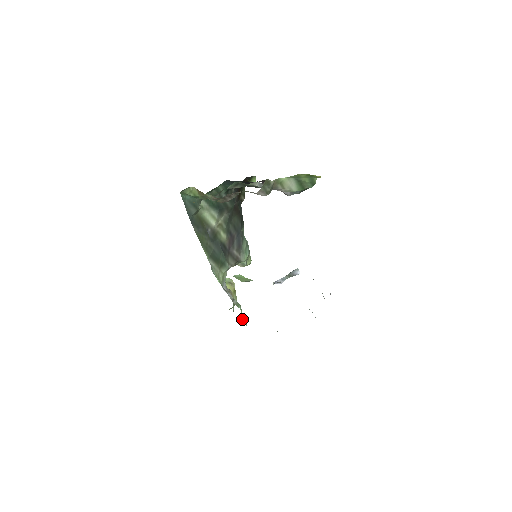
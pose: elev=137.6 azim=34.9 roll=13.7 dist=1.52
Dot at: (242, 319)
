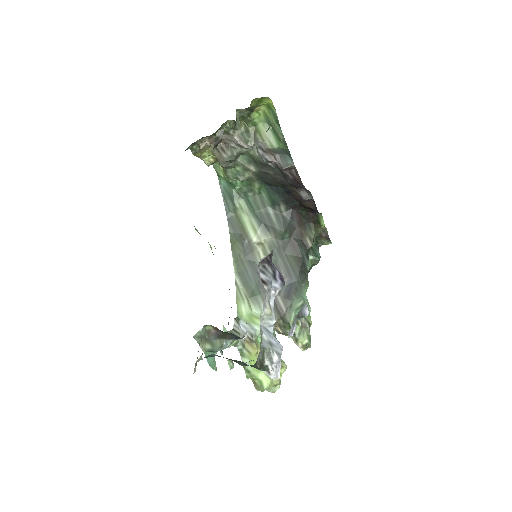
Dot at: occluded
